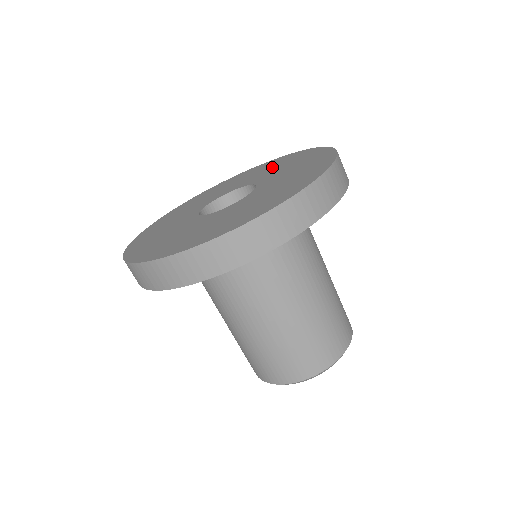
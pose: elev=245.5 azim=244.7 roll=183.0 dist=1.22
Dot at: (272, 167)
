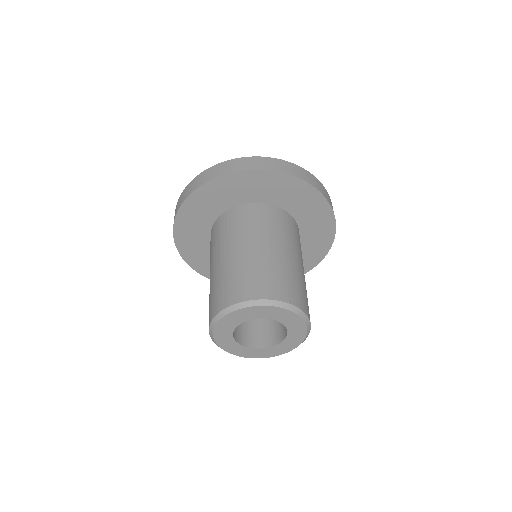
Dot at: occluded
